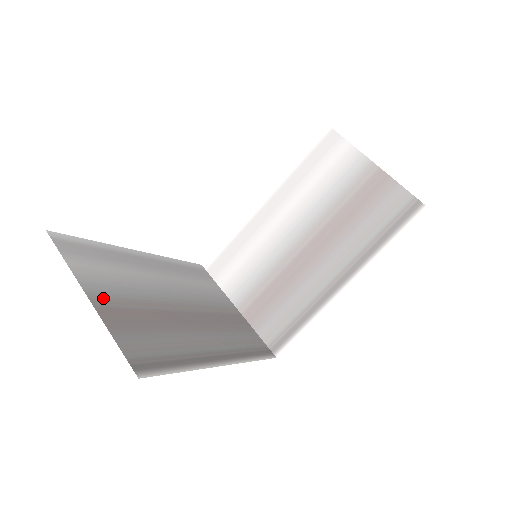
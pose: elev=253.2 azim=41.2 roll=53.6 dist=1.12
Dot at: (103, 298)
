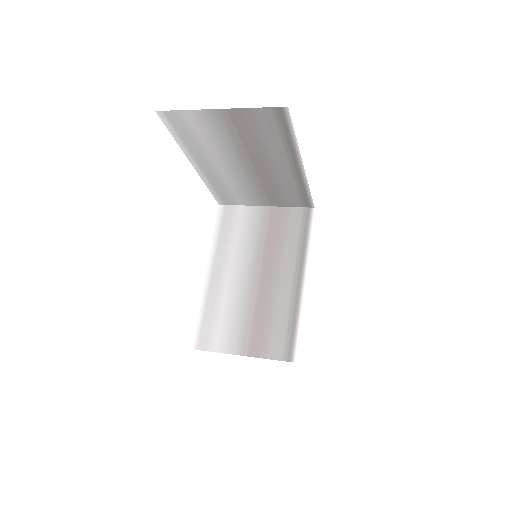
Dot at: (242, 344)
